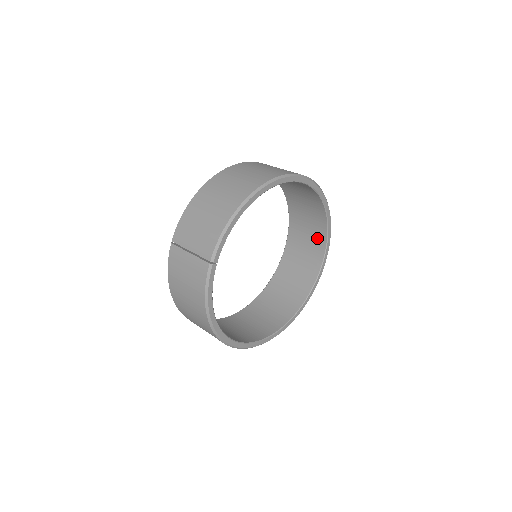
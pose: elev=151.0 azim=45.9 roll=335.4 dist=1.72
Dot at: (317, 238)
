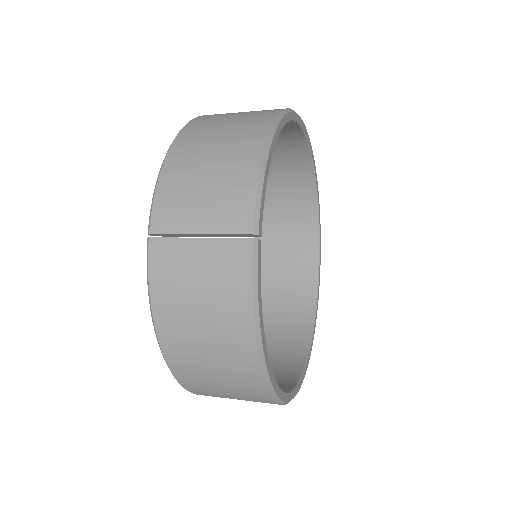
Dot at: (303, 230)
